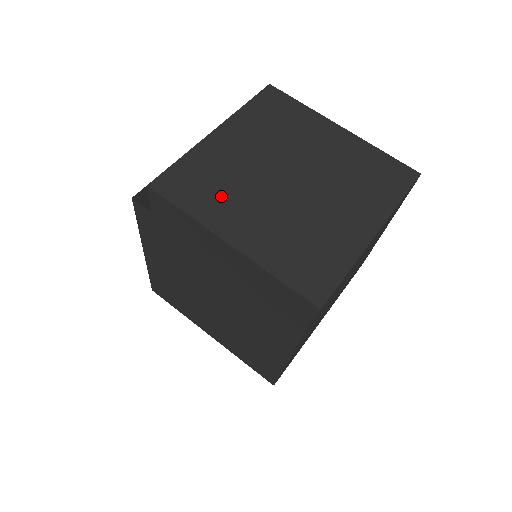
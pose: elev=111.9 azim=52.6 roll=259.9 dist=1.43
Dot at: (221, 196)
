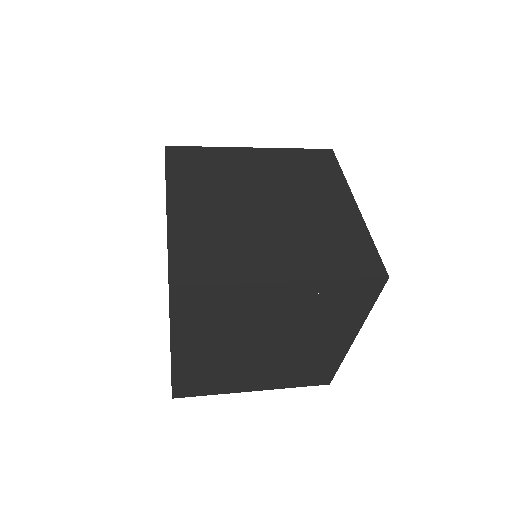
Dot at: occluded
